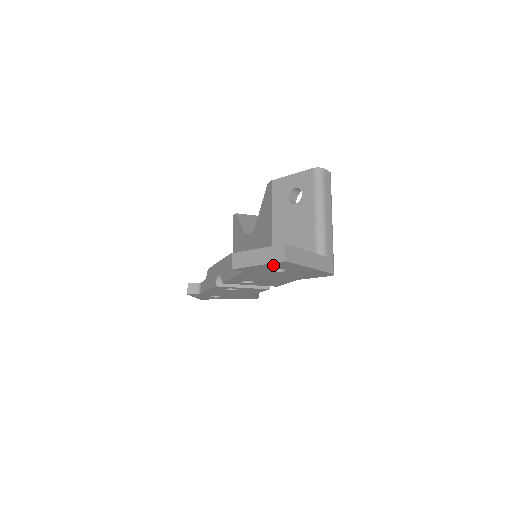
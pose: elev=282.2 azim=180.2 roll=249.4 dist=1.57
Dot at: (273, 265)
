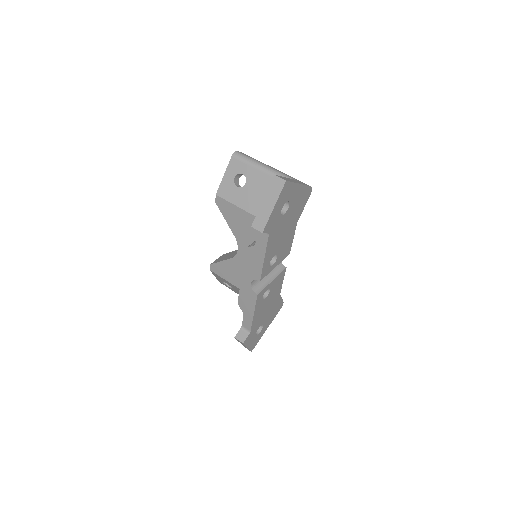
Dot at: (281, 198)
